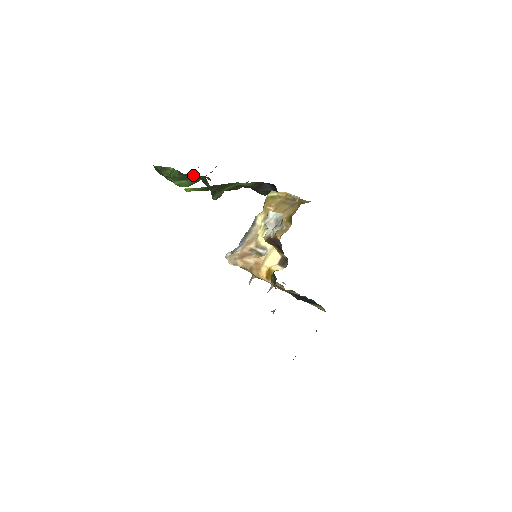
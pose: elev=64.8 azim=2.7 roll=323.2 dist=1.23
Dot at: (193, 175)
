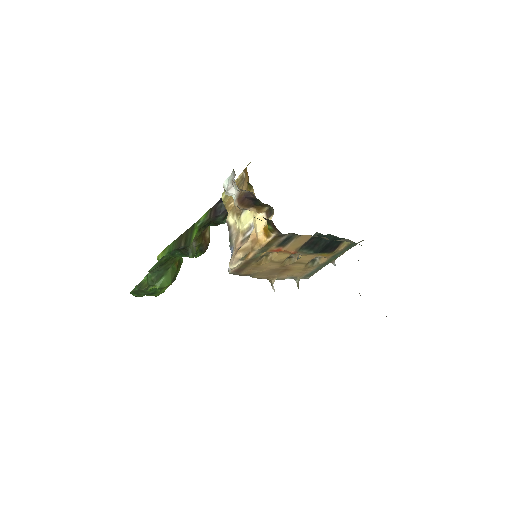
Dot at: (163, 261)
